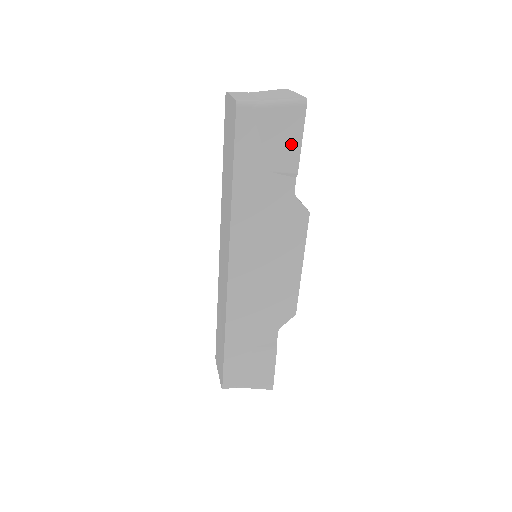
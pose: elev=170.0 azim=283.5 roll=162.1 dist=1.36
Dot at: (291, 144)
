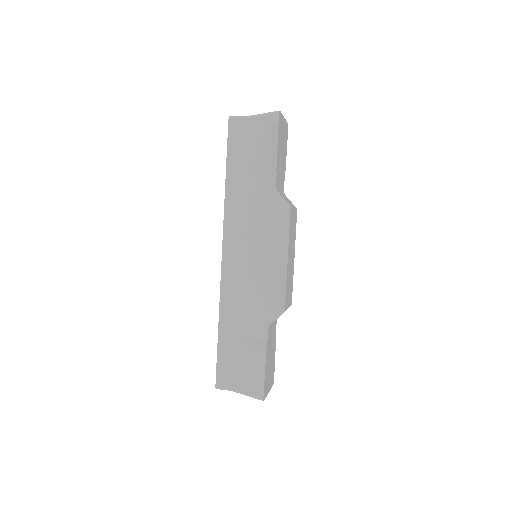
Dot at: (269, 145)
